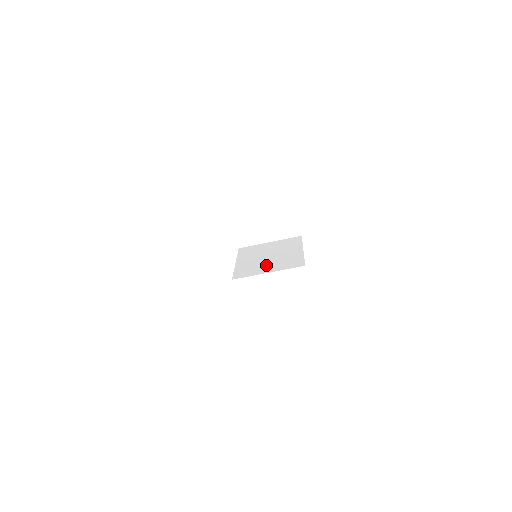
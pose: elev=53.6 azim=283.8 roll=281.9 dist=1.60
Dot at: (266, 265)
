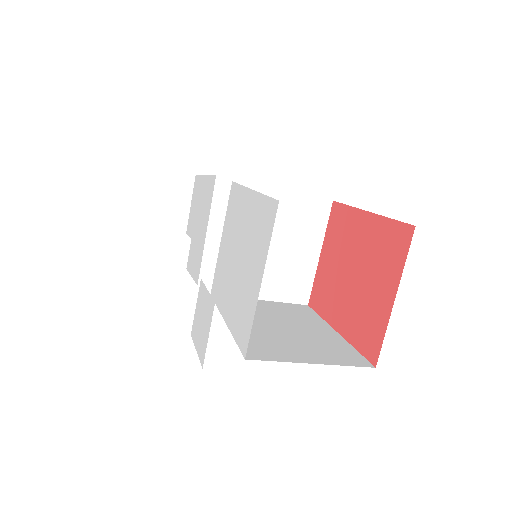
Dot at: (263, 276)
